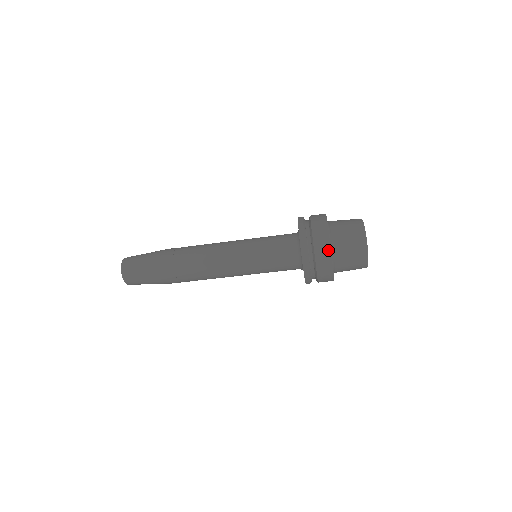
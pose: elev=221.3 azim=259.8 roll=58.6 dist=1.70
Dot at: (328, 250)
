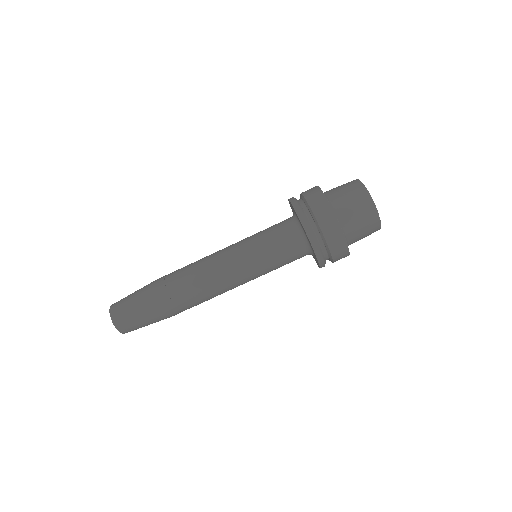
Dot at: (314, 187)
